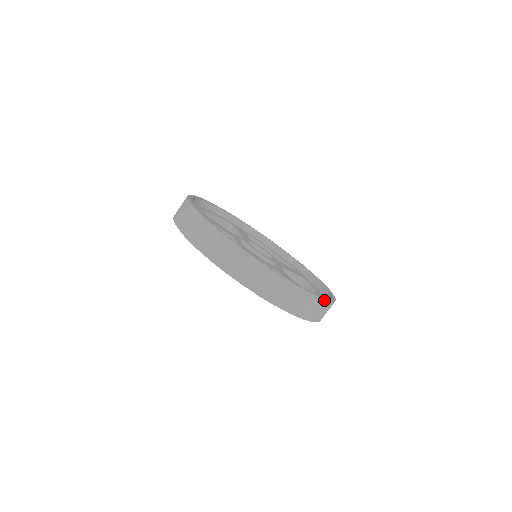
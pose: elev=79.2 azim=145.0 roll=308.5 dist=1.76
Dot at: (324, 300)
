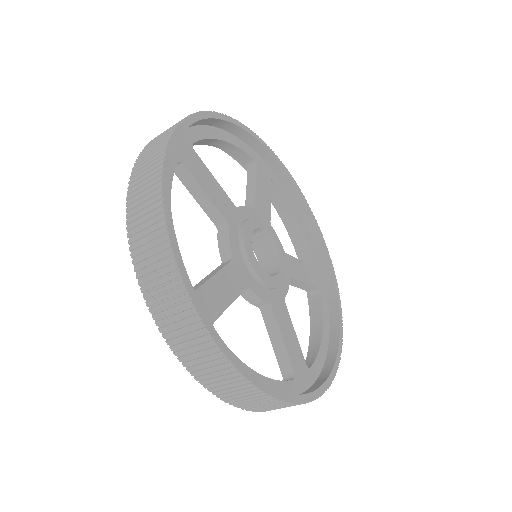
Dot at: (311, 401)
